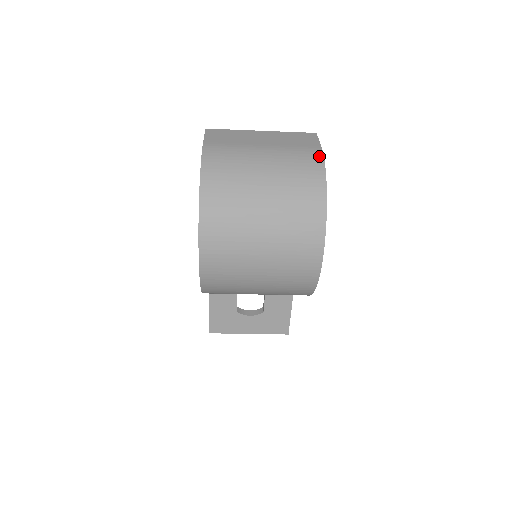
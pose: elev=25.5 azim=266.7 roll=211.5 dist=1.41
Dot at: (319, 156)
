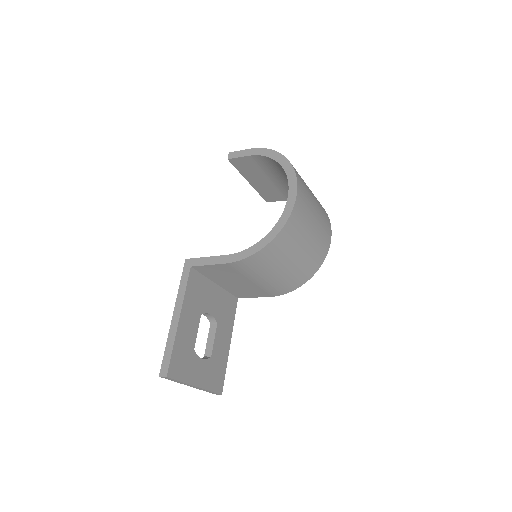
Dot at: occluded
